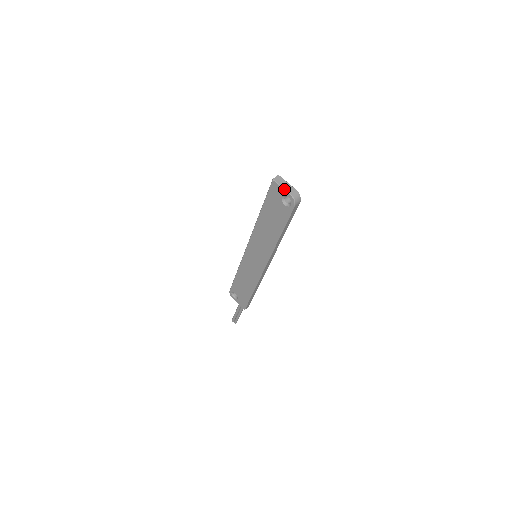
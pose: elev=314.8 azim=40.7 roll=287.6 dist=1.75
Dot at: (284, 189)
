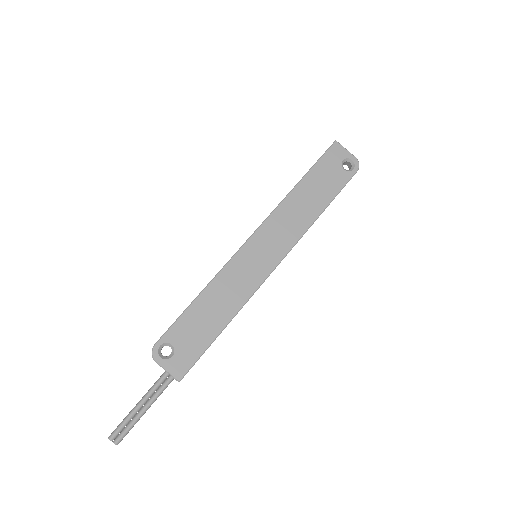
Dot at: occluded
